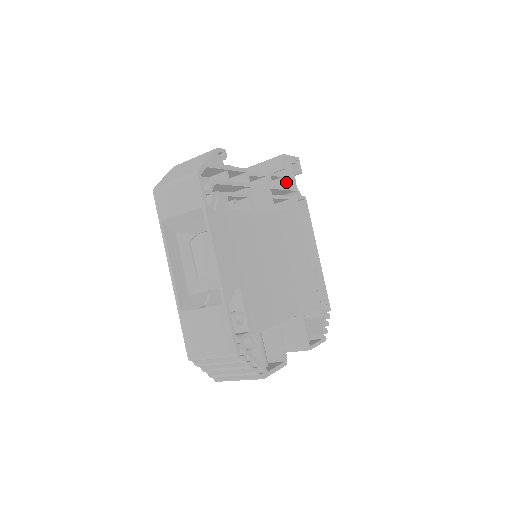
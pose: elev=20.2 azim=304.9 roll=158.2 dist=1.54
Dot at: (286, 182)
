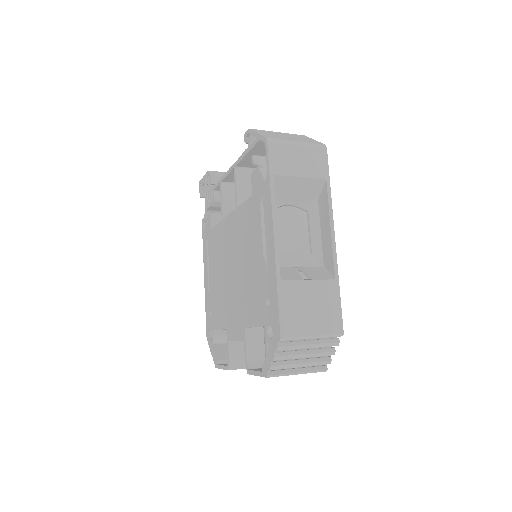
Dot at: occluded
